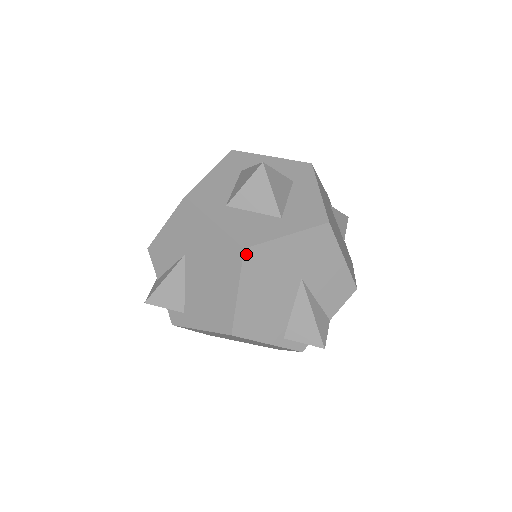
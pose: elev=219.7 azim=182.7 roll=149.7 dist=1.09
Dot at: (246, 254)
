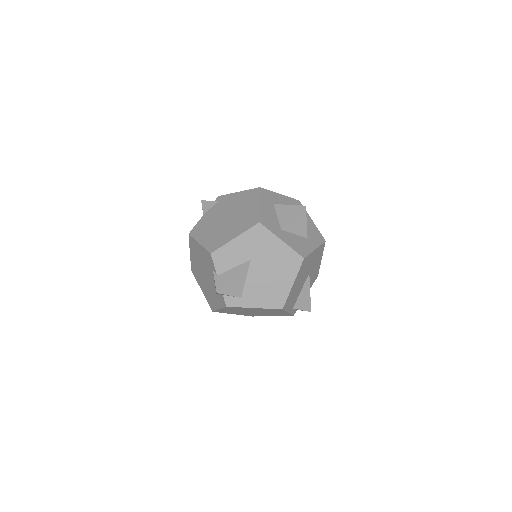
Dot at: (303, 261)
